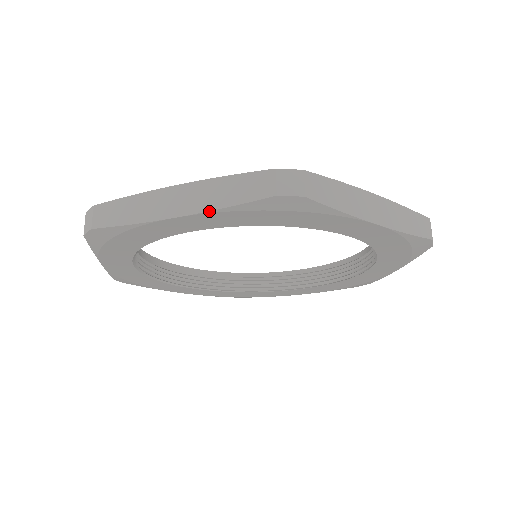
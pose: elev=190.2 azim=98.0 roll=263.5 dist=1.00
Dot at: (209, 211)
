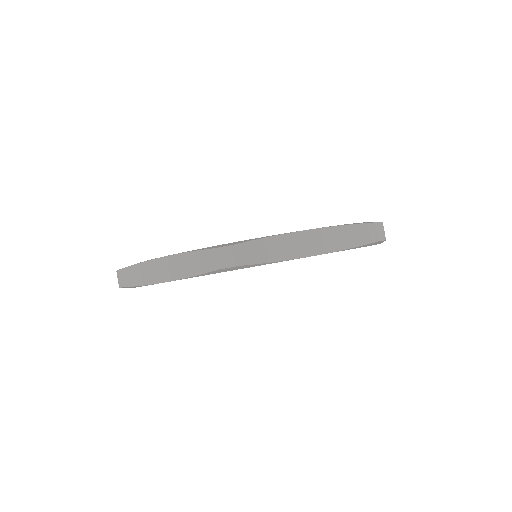
Dot at: occluded
